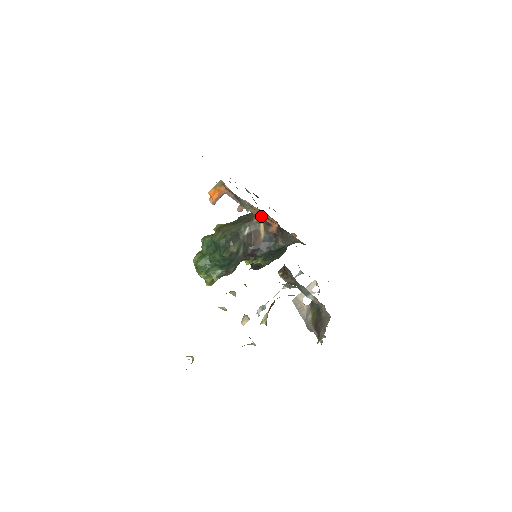
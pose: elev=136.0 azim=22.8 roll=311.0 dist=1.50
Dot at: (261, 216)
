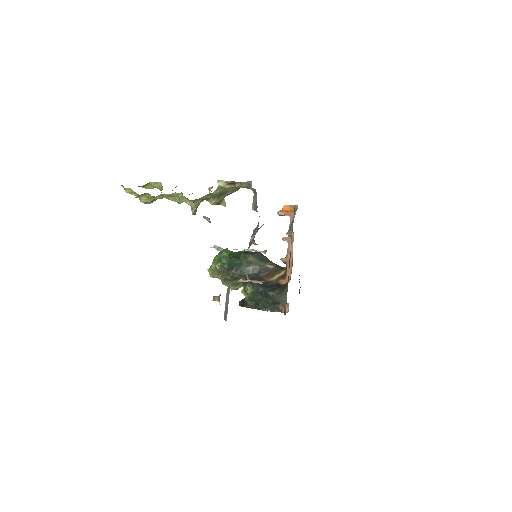
Dot at: (288, 261)
